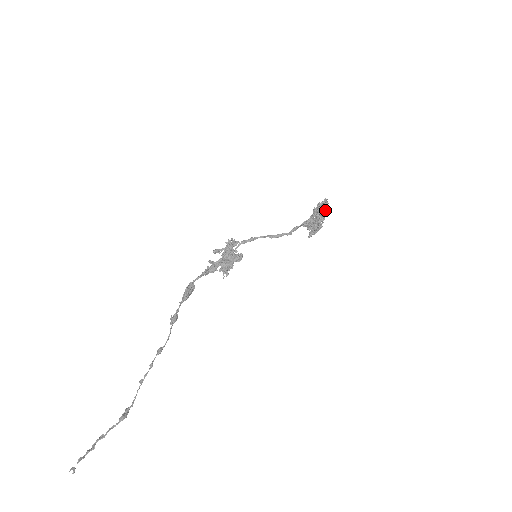
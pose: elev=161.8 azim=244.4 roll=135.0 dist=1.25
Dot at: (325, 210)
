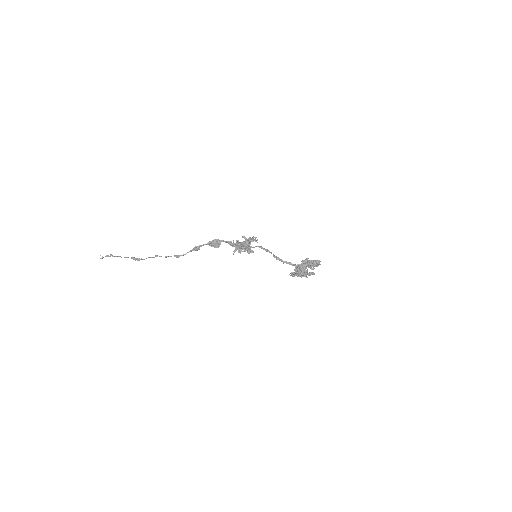
Dot at: (310, 263)
